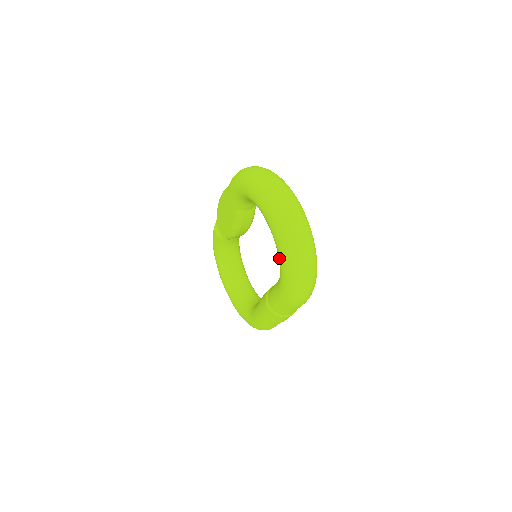
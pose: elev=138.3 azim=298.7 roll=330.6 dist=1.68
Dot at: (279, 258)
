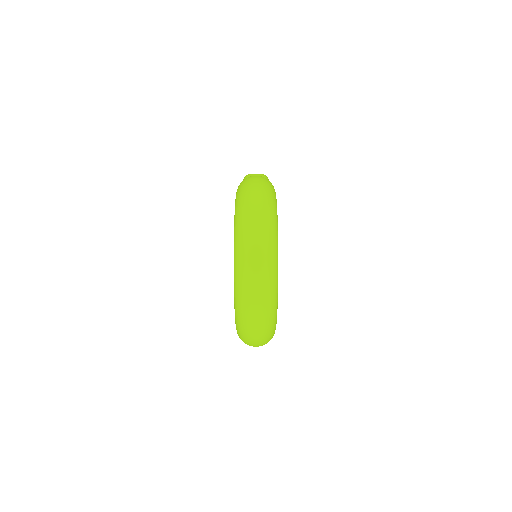
Dot at: occluded
